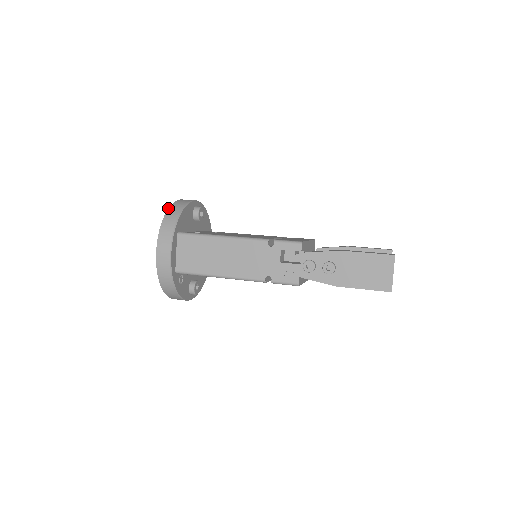
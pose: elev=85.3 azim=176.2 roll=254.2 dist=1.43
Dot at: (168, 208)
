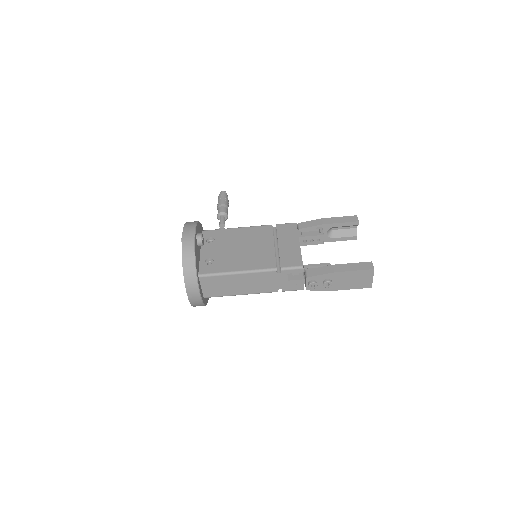
Dot at: occluded
